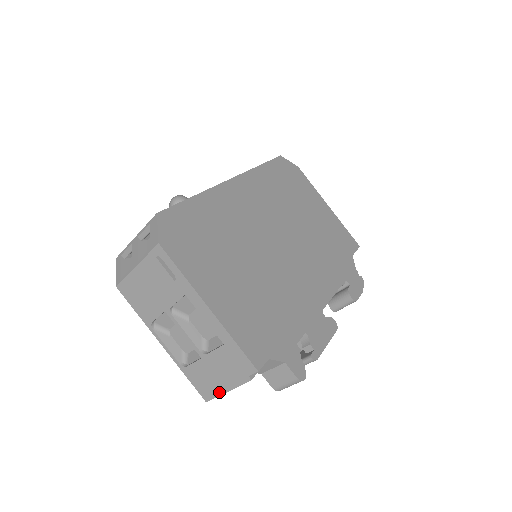
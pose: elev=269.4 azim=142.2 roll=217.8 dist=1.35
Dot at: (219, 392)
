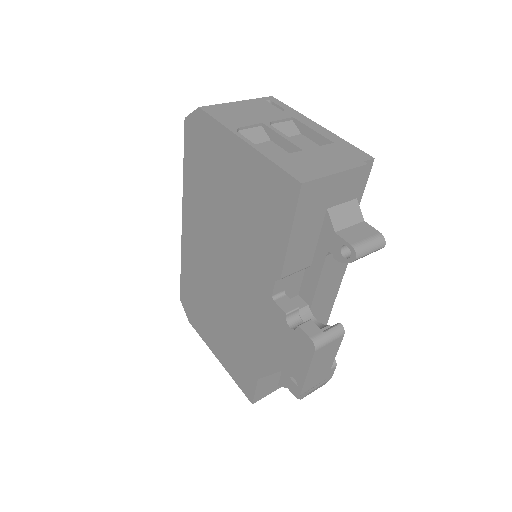
Dot at: (324, 174)
